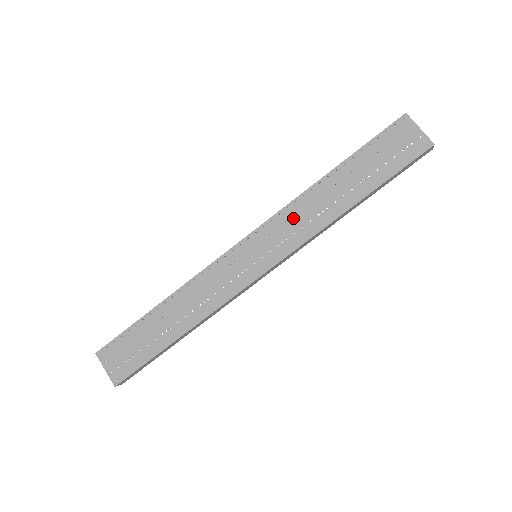
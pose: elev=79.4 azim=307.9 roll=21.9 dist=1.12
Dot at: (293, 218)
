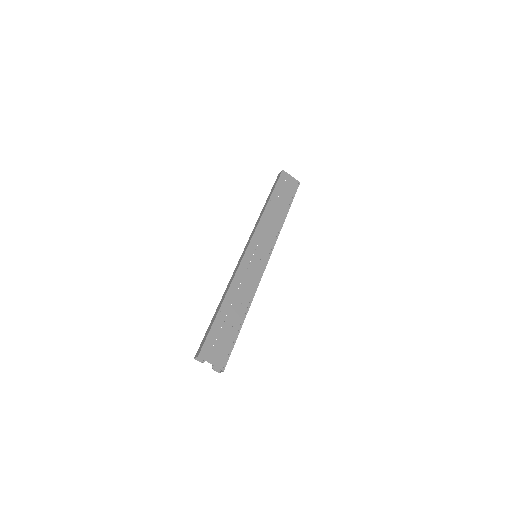
Dot at: (265, 229)
